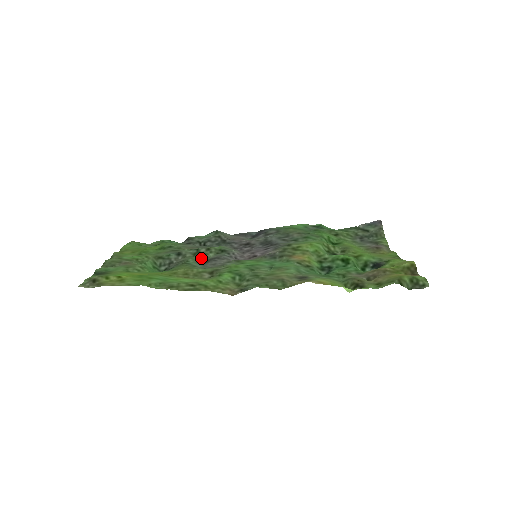
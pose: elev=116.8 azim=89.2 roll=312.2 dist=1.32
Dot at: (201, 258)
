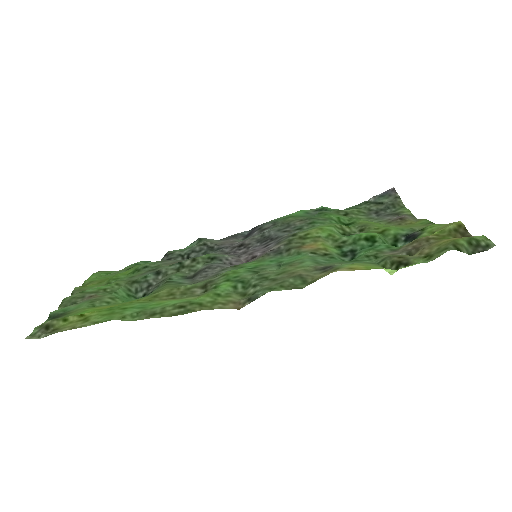
Dot at: (187, 272)
